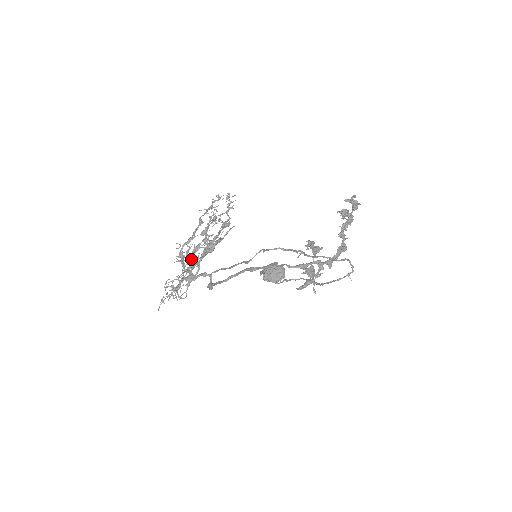
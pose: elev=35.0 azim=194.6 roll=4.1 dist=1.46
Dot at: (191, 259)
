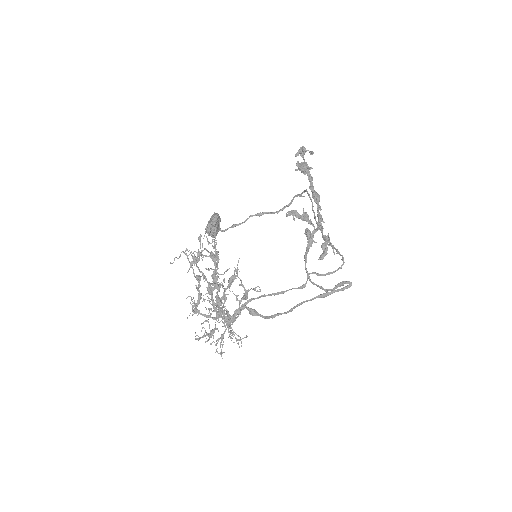
Dot at: (228, 314)
